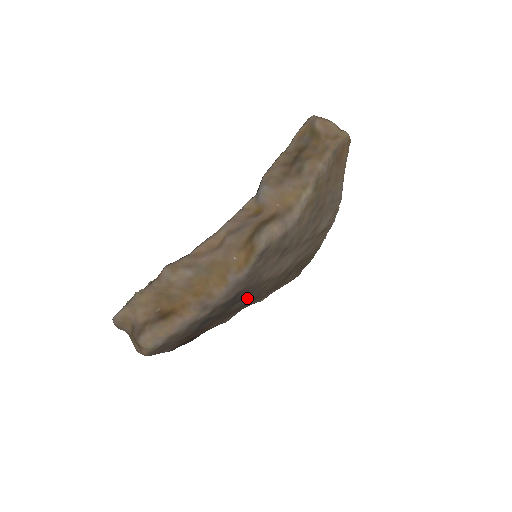
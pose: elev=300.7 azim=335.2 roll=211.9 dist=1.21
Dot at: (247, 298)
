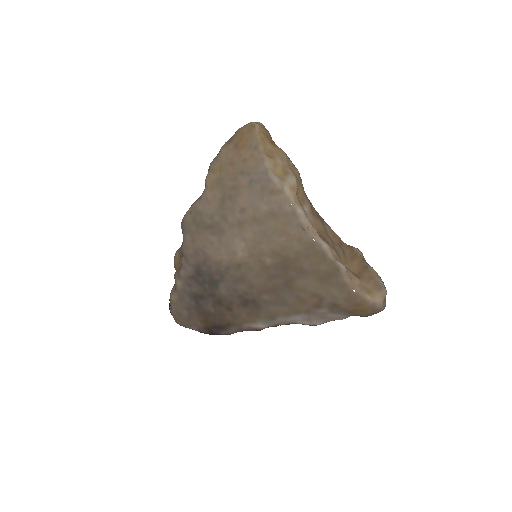
Dot at: (228, 285)
